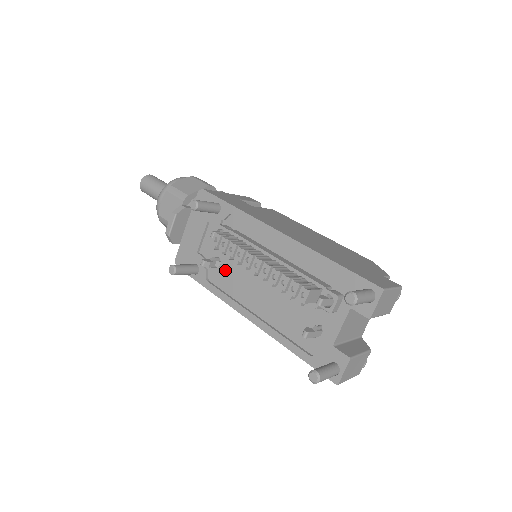
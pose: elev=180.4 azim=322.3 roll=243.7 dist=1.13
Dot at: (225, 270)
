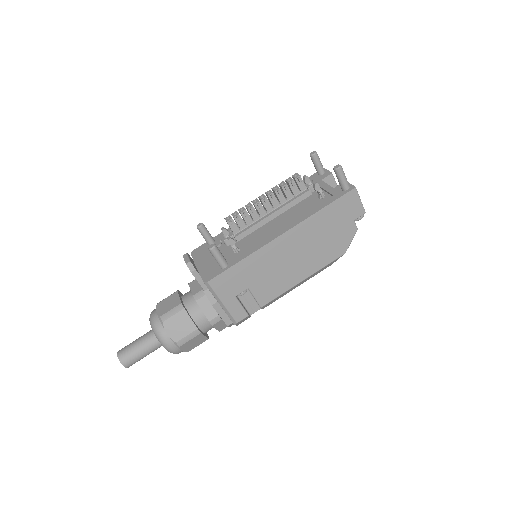
Dot at: (245, 246)
